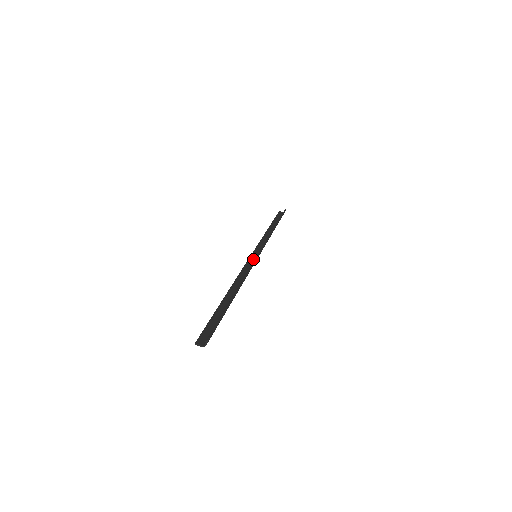
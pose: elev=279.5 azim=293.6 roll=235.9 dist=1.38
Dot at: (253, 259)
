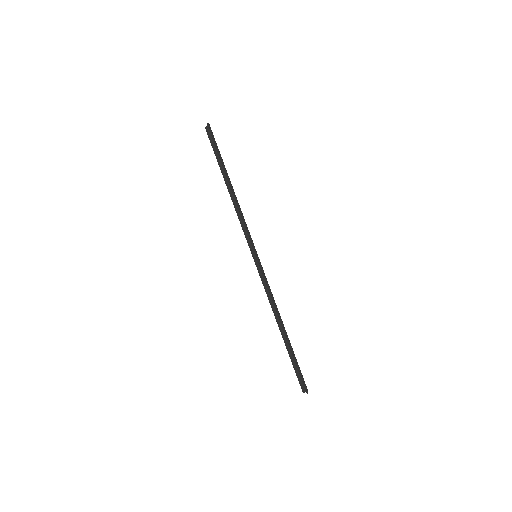
Dot at: (257, 262)
